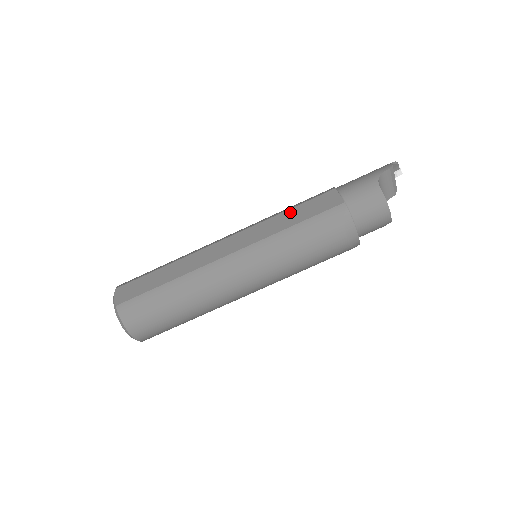
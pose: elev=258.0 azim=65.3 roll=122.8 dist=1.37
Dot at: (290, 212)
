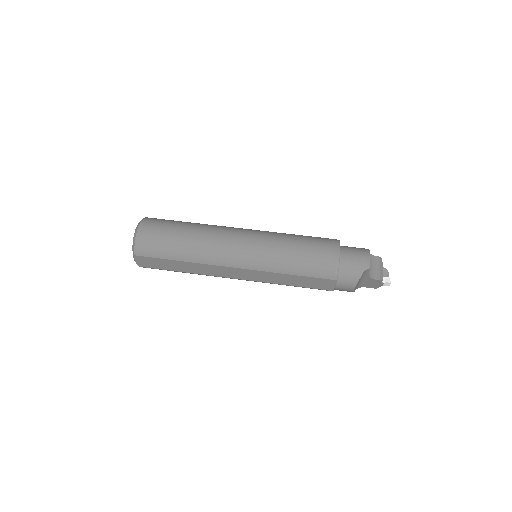
Dot at: occluded
